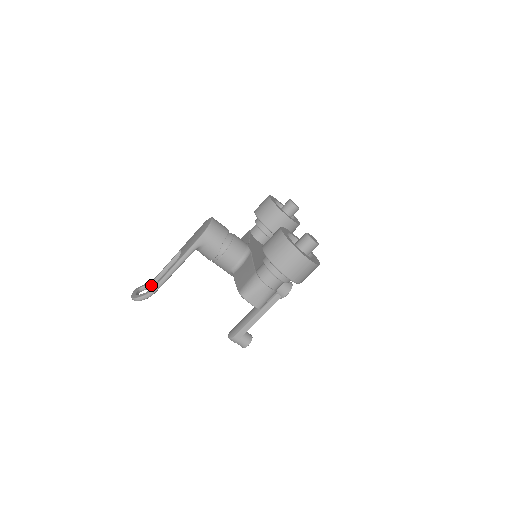
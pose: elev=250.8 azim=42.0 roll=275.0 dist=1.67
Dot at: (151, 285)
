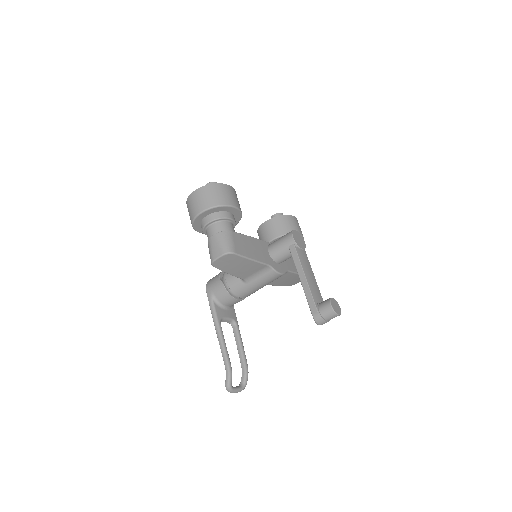
Dot at: (243, 372)
